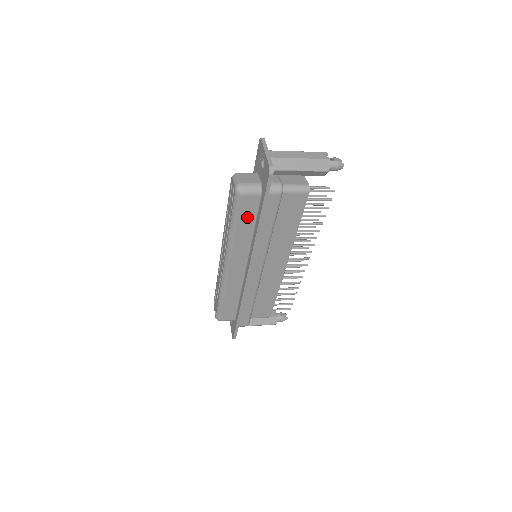
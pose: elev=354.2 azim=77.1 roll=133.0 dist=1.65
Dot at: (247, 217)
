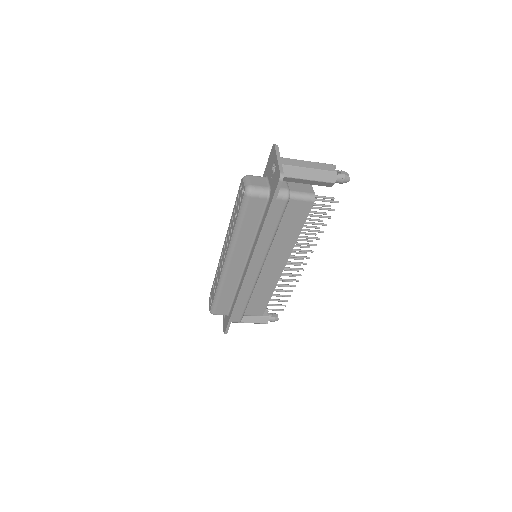
Dot at: (253, 218)
